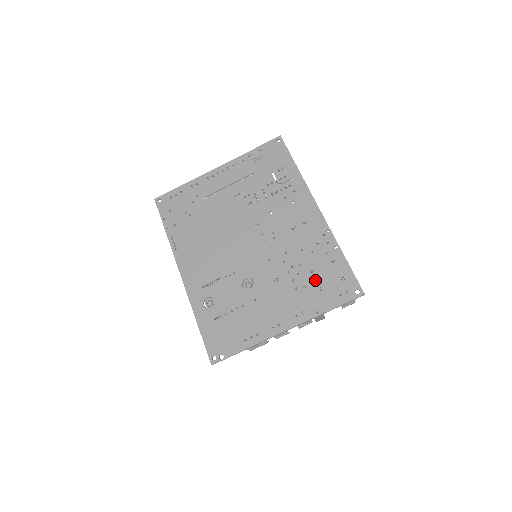
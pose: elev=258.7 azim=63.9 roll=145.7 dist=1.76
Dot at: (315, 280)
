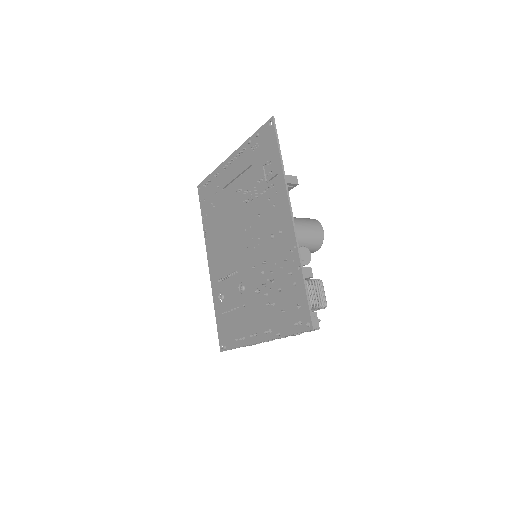
Dot at: (281, 300)
